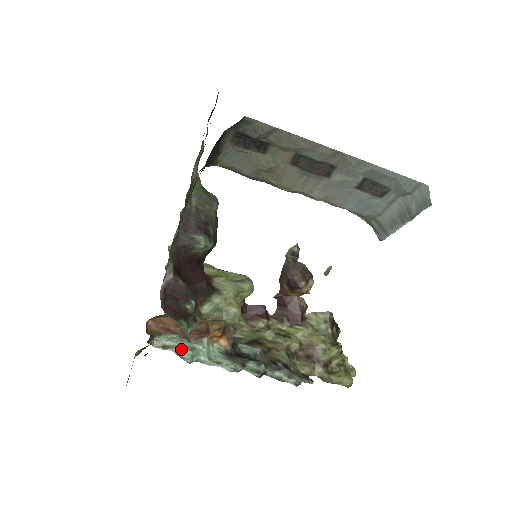
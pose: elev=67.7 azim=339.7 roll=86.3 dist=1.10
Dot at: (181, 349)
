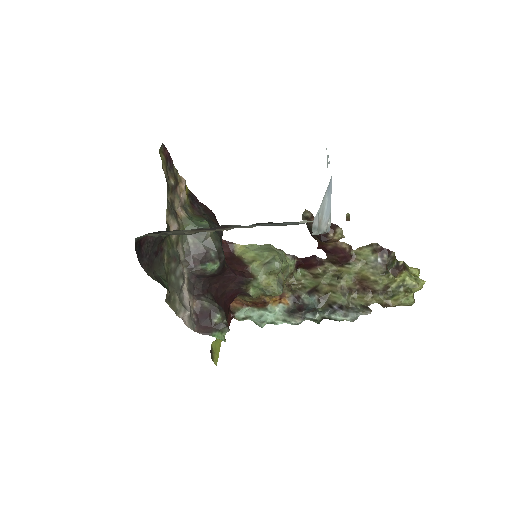
Dot at: (254, 319)
